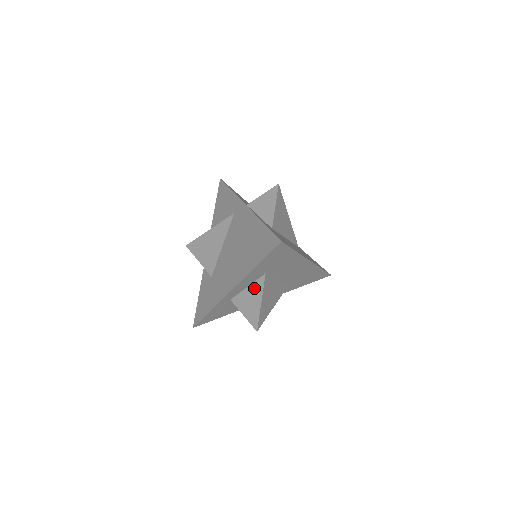
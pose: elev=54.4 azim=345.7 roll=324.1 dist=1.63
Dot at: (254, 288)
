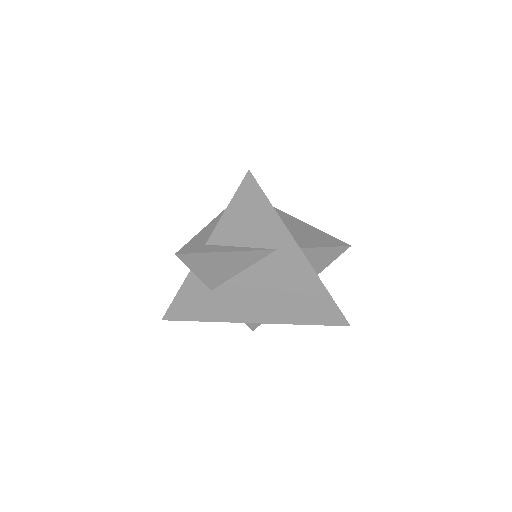
Dot at: occluded
